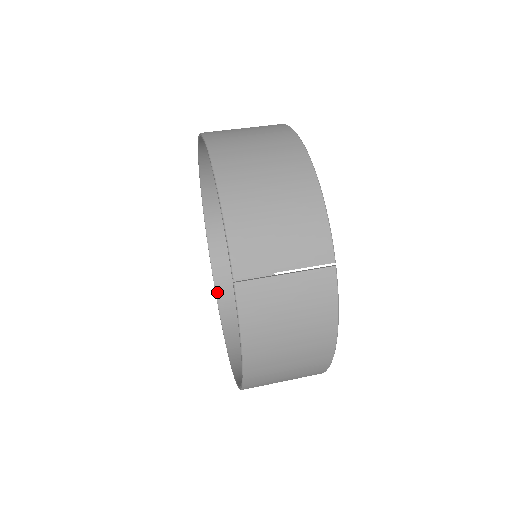
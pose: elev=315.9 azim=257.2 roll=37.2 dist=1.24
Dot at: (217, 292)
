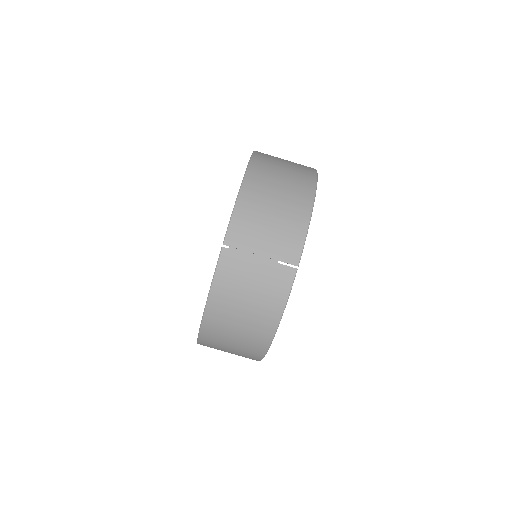
Dot at: occluded
